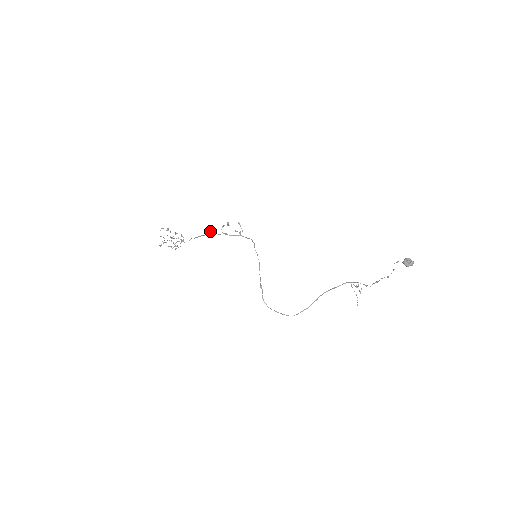
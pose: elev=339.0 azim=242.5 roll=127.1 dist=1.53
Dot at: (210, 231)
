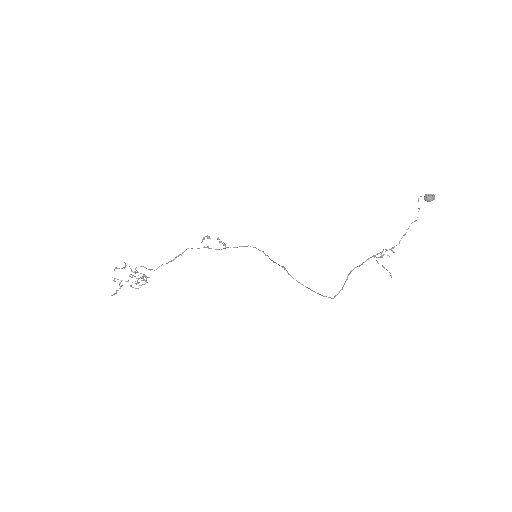
Dot at: occluded
